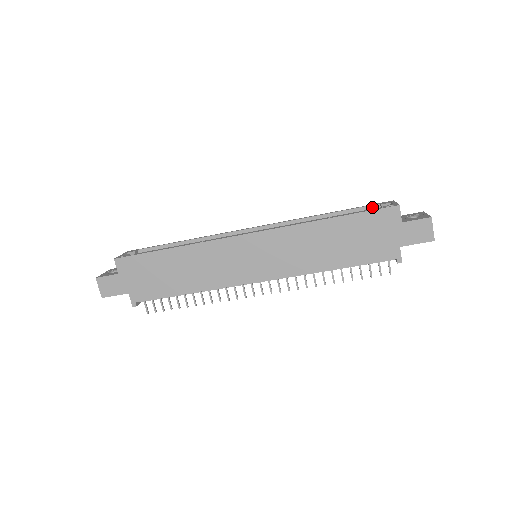
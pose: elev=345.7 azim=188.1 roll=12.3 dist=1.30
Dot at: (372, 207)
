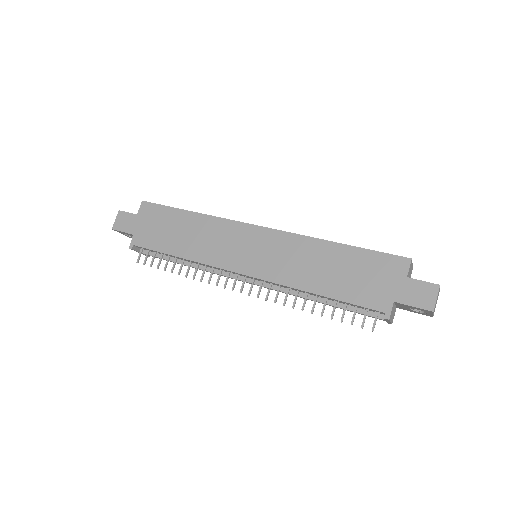
Dot at: occluded
